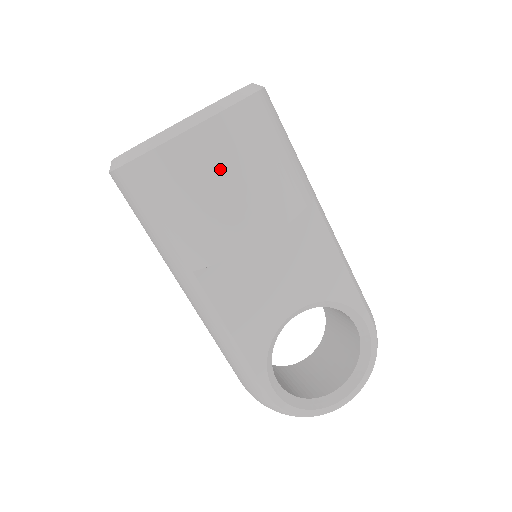
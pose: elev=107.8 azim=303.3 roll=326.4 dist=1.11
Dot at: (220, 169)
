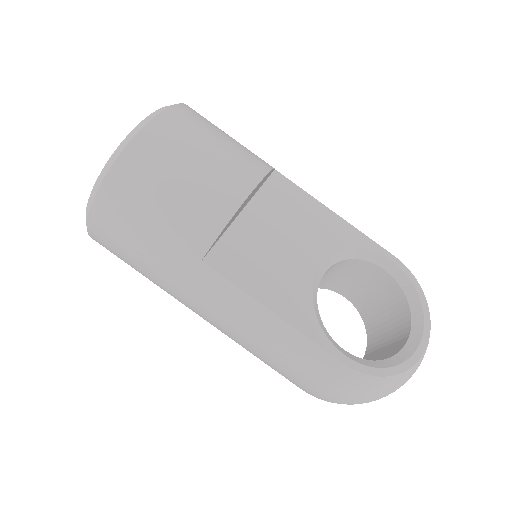
Dot at: (183, 149)
